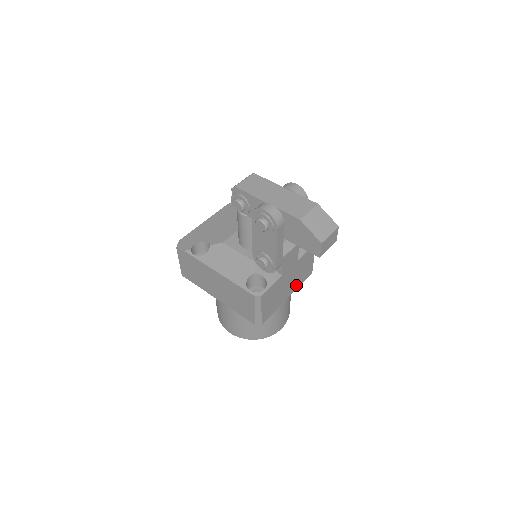
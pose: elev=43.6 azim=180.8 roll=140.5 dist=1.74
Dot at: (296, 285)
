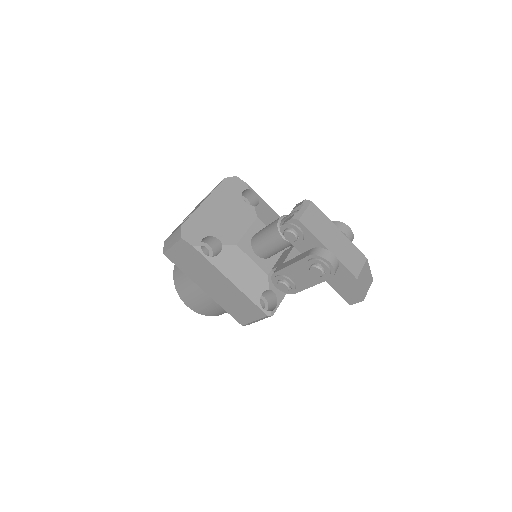
Dot at: occluded
